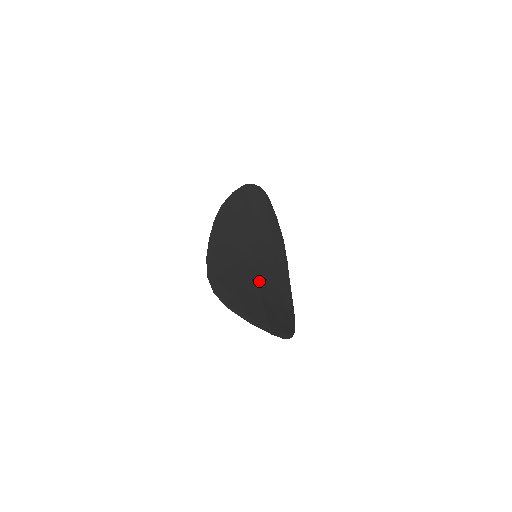
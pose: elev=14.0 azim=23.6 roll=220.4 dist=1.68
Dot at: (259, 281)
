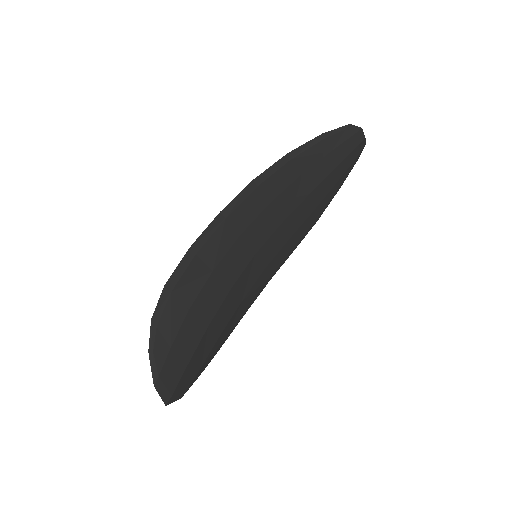
Dot at: (225, 300)
